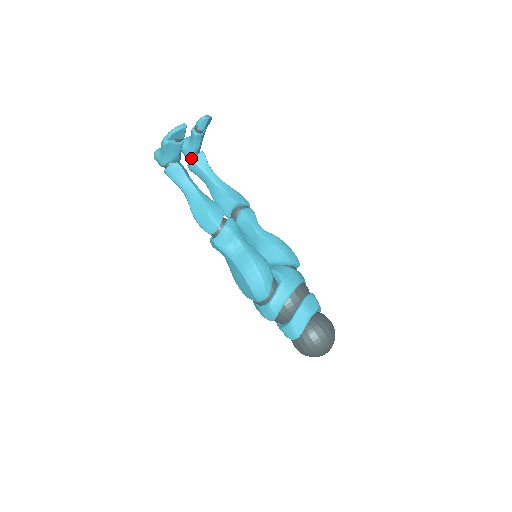
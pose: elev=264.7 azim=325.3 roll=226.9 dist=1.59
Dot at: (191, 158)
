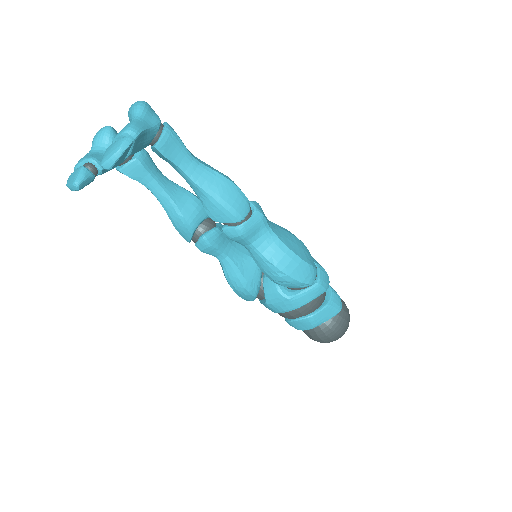
Dot at: occluded
